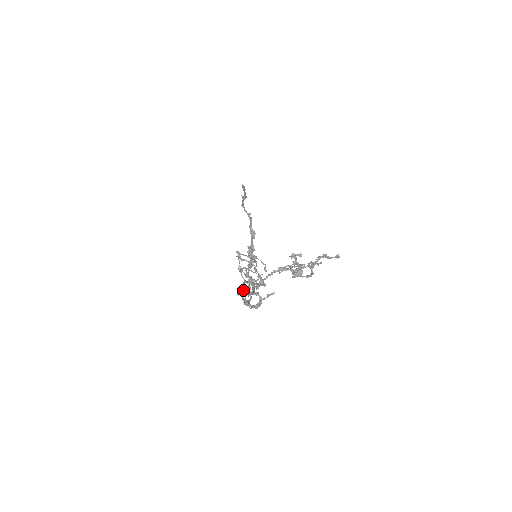
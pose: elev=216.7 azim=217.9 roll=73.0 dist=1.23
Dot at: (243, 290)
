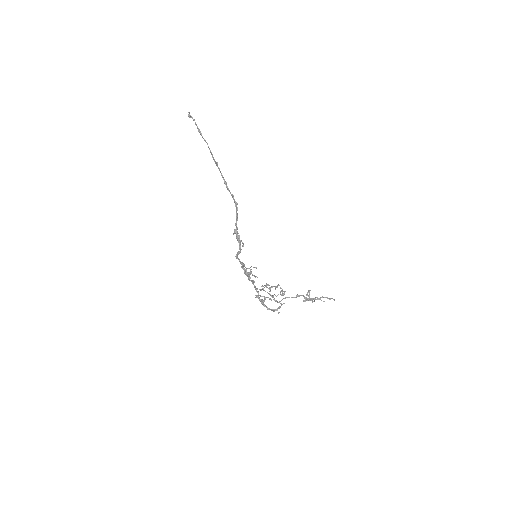
Dot at: (263, 296)
